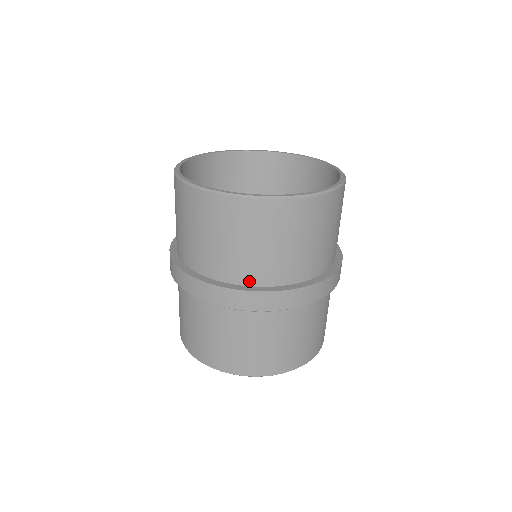
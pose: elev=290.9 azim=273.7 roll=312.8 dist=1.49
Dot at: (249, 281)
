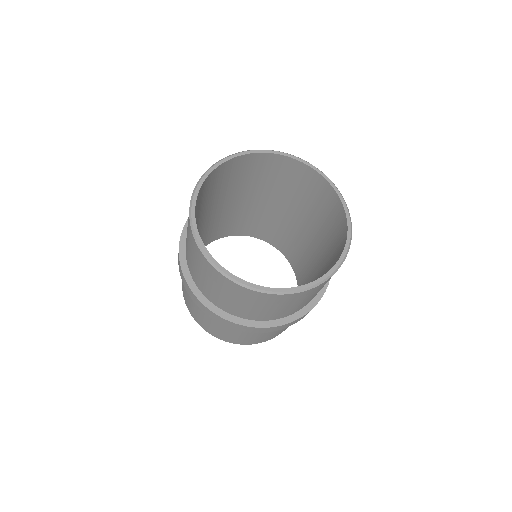
Dot at: (197, 284)
